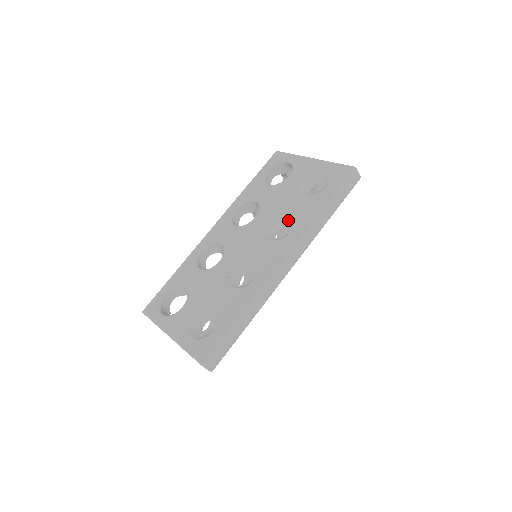
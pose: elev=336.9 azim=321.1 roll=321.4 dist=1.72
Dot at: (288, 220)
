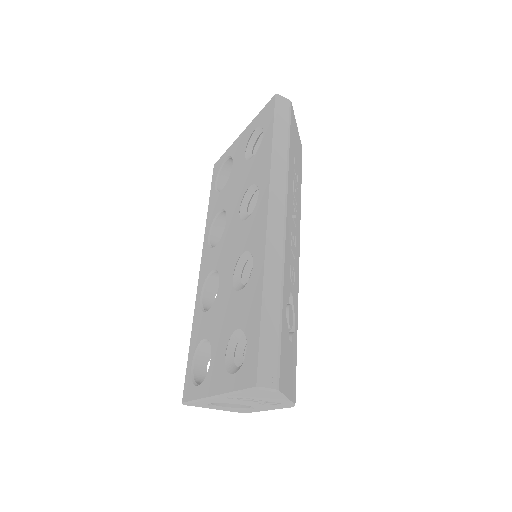
Dot at: (254, 191)
